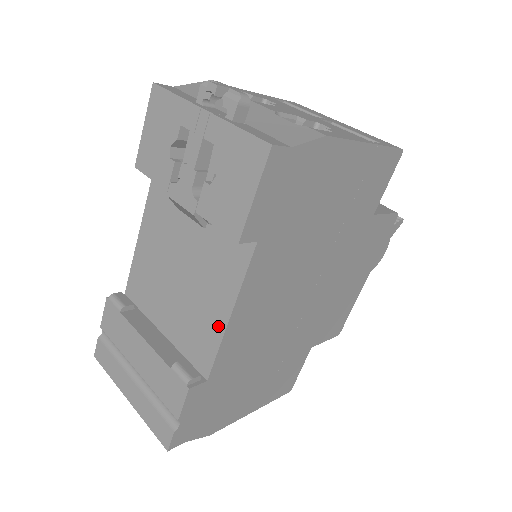
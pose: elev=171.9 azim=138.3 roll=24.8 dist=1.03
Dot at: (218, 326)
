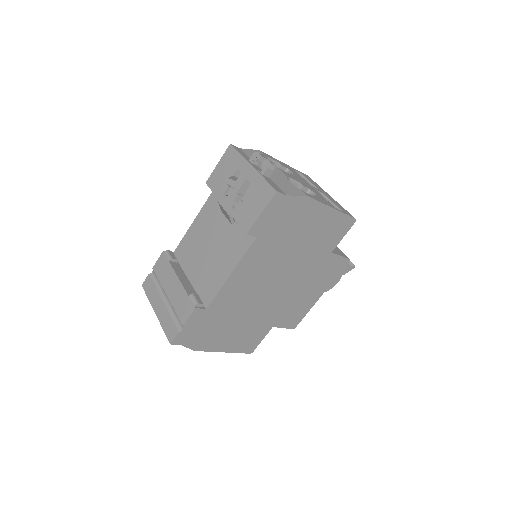
Dot at: (222, 279)
